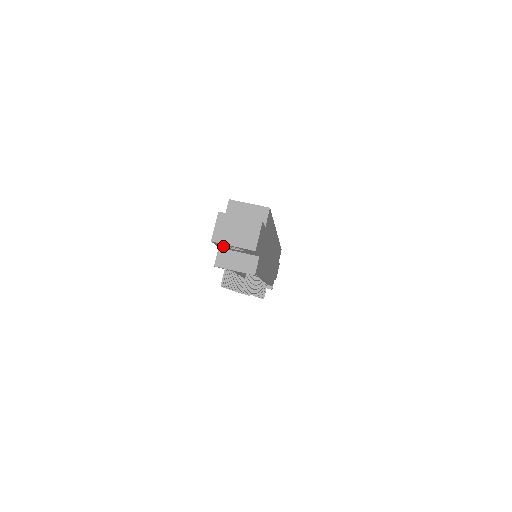
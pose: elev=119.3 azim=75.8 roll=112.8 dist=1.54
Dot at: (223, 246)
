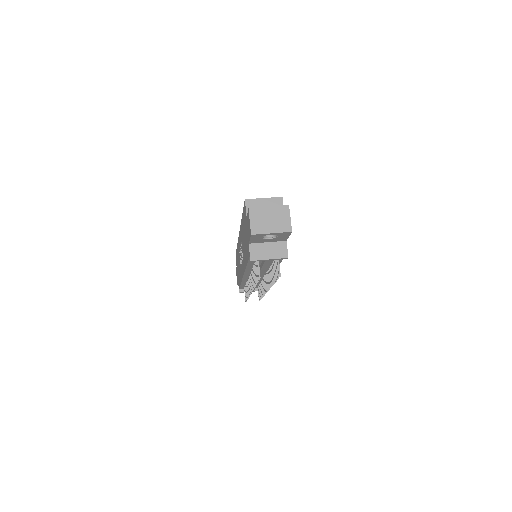
Dot at: (257, 239)
